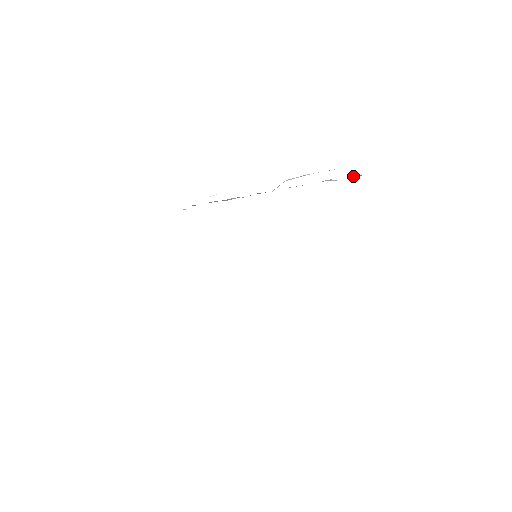
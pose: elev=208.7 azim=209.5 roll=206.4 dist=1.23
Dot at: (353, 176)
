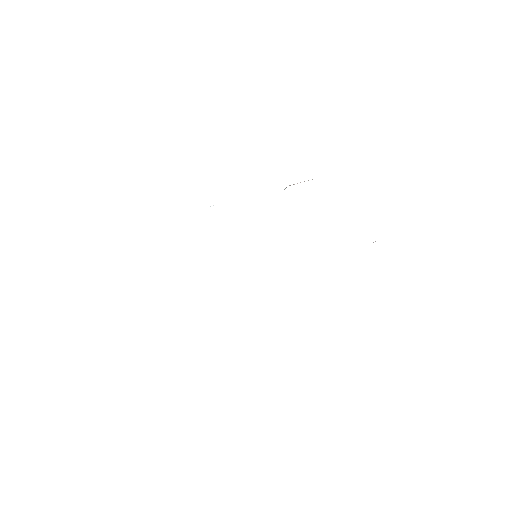
Dot at: occluded
